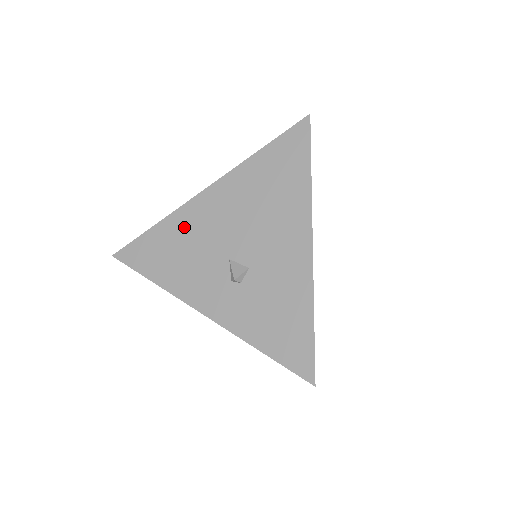
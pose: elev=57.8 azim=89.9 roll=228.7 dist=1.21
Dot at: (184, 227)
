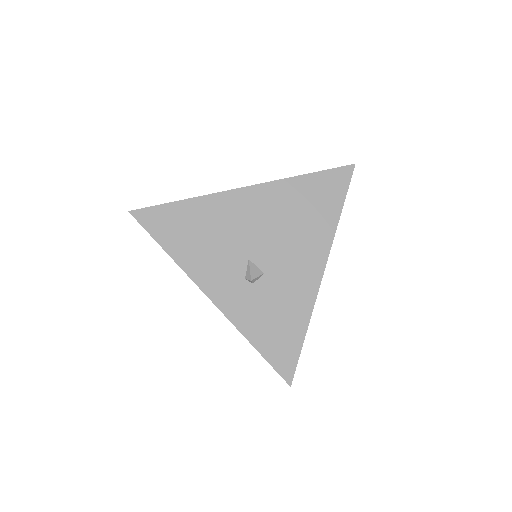
Dot at: (214, 214)
